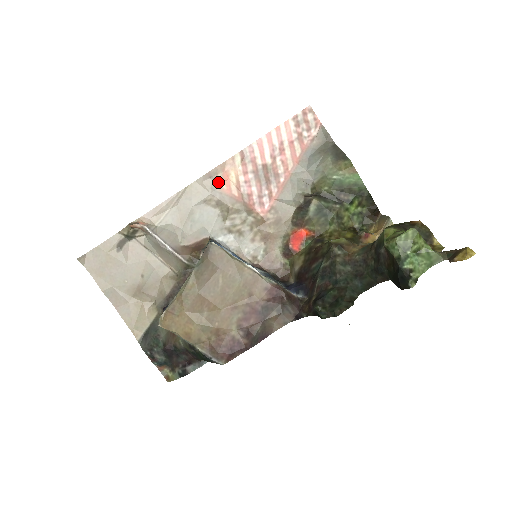
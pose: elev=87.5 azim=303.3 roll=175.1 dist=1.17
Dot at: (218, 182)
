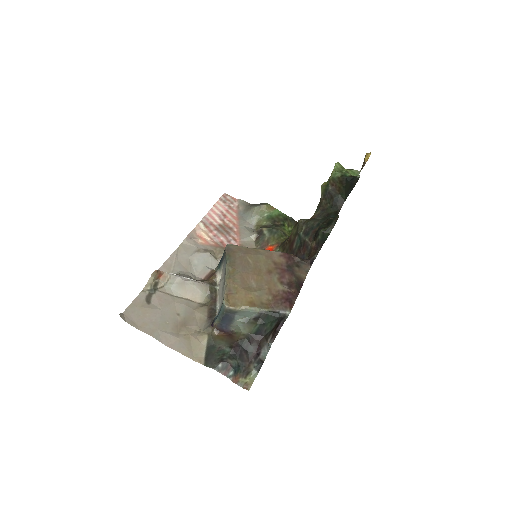
Dot at: (197, 240)
